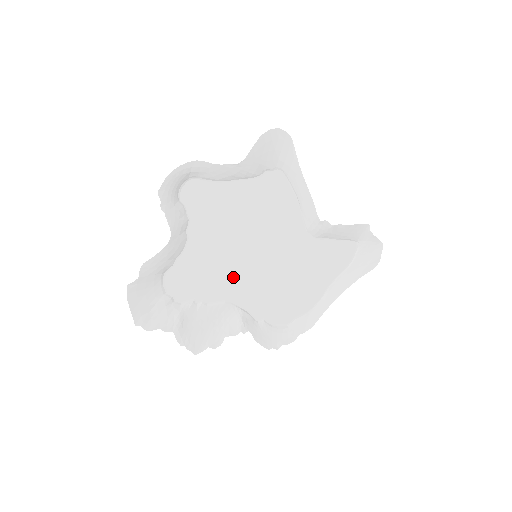
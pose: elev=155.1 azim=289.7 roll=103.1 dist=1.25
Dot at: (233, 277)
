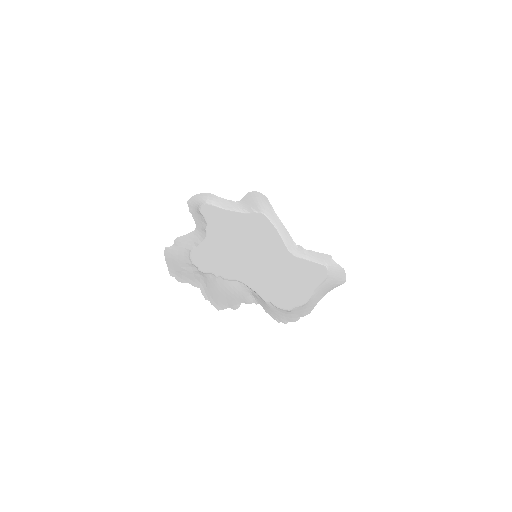
Dot at: (241, 266)
